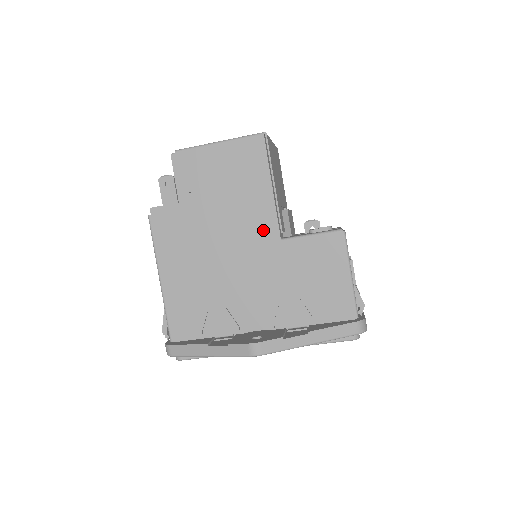
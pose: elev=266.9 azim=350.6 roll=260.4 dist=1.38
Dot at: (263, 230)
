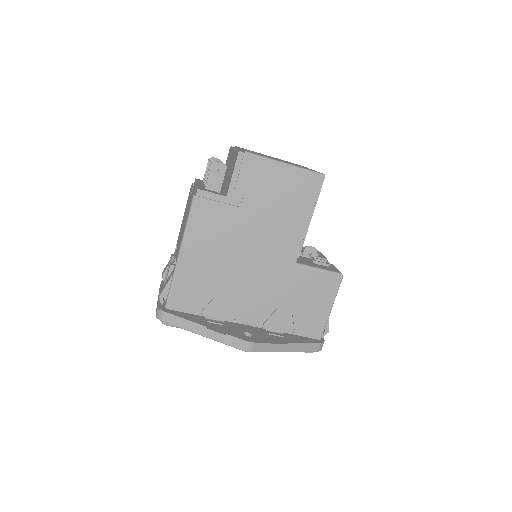
Dot at: (286, 250)
